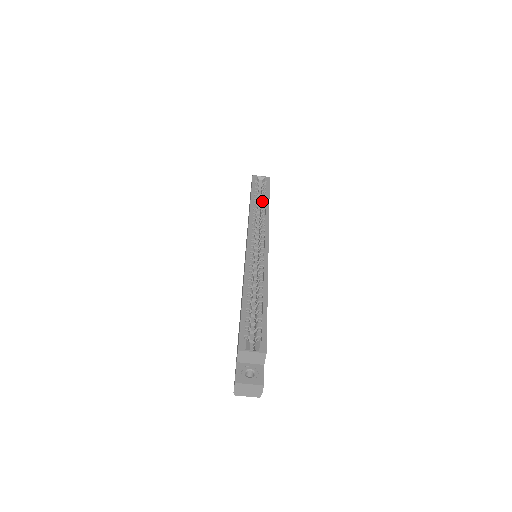
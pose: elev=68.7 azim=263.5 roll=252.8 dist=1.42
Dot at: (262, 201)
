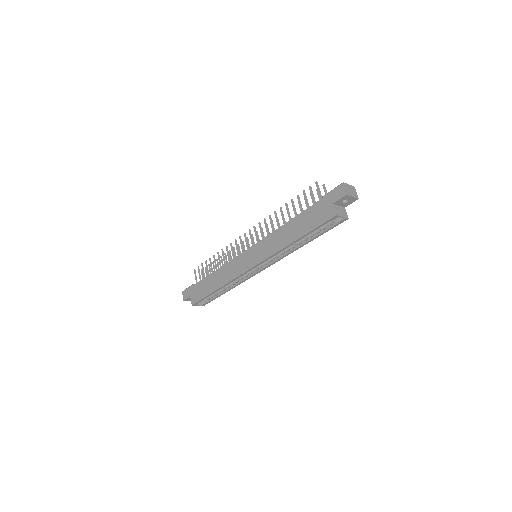
Dot at: (309, 235)
